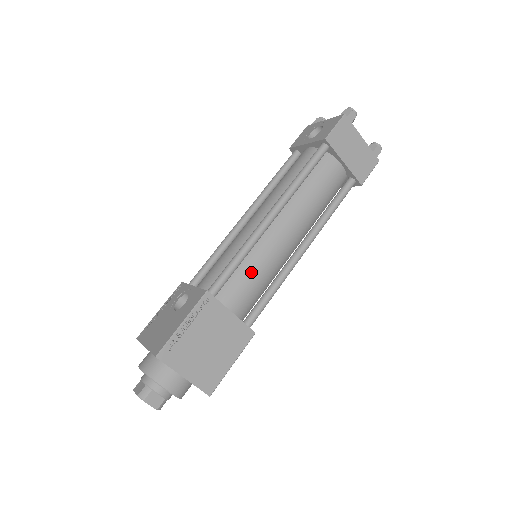
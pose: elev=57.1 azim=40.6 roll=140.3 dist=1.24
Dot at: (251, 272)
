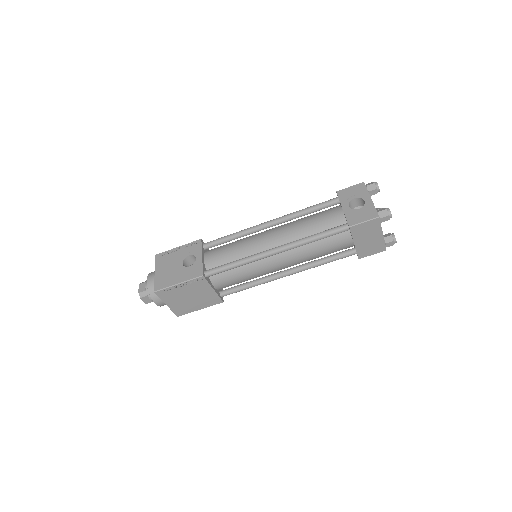
Dot at: (240, 274)
